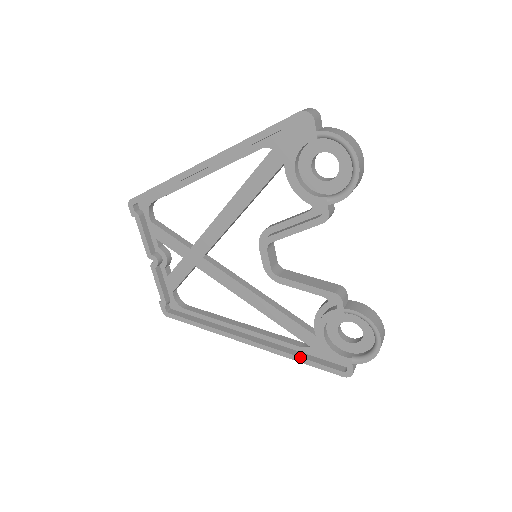
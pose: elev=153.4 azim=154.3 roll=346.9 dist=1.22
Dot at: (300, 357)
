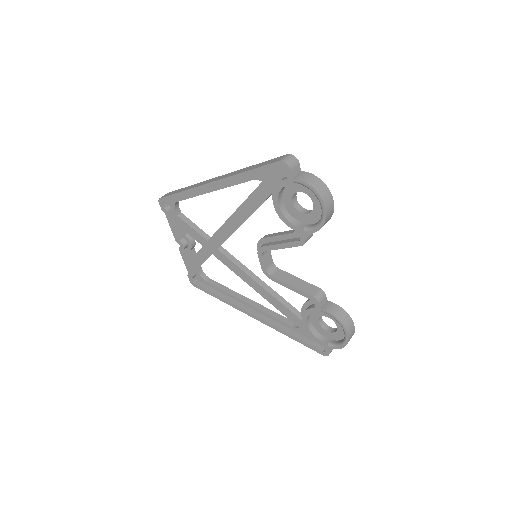
Dot at: (291, 335)
